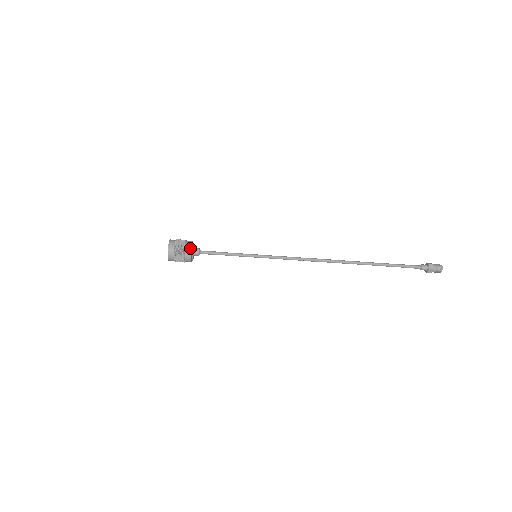
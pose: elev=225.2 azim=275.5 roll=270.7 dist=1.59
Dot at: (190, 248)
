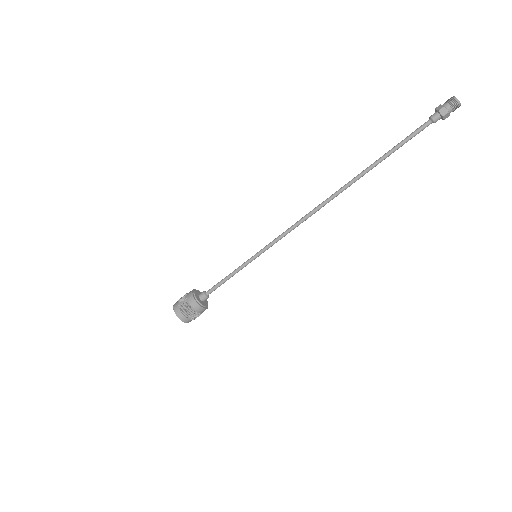
Dot at: (190, 293)
